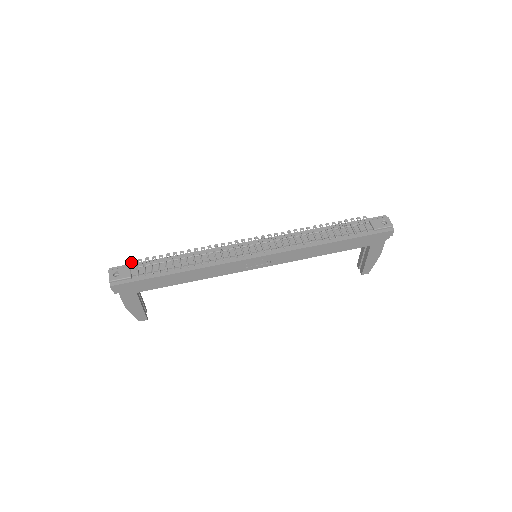
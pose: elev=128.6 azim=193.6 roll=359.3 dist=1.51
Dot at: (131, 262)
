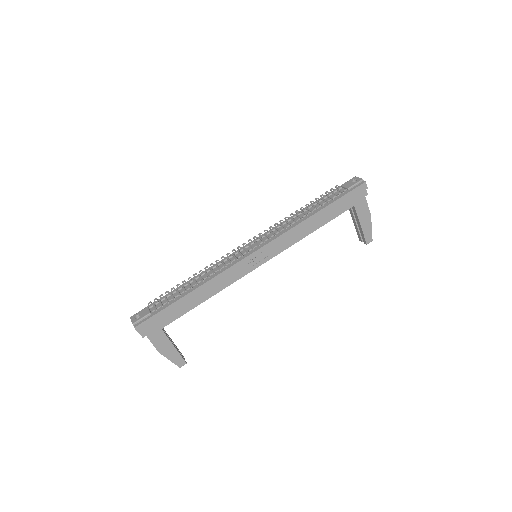
Dot at: (148, 304)
